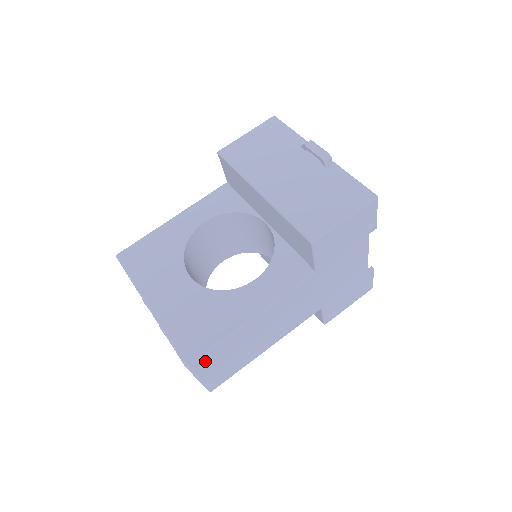
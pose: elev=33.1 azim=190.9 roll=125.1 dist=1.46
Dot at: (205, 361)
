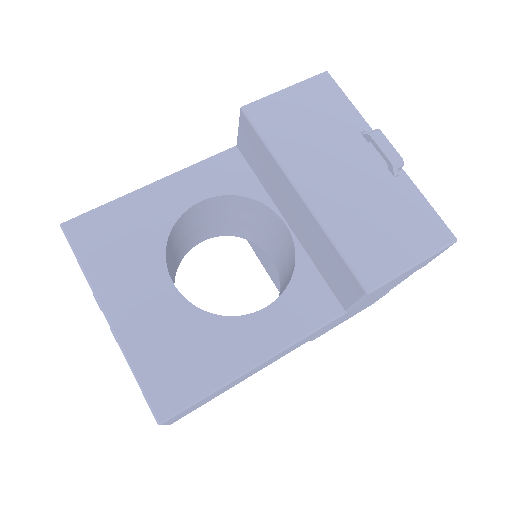
Dot at: (183, 412)
